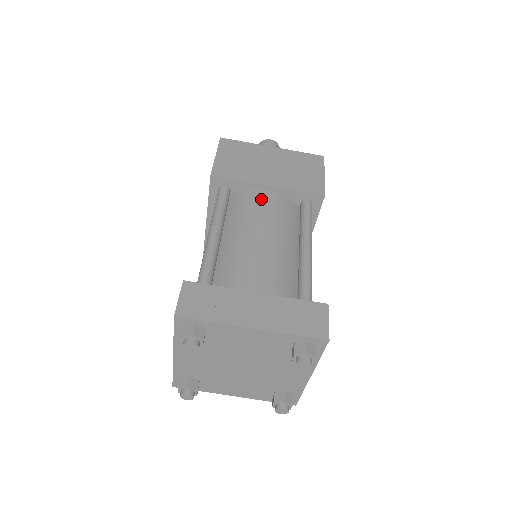
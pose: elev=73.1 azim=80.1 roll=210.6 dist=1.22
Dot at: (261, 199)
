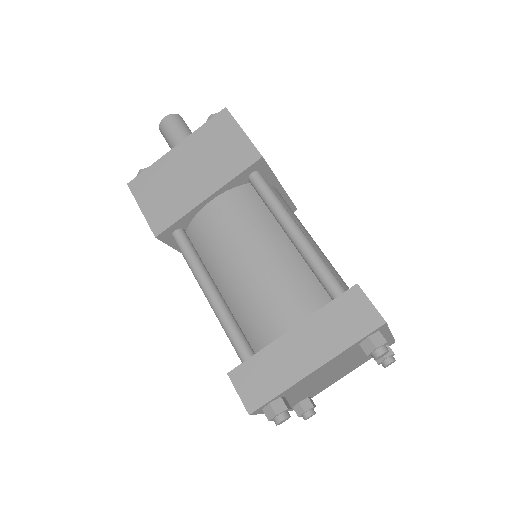
Dot at: (214, 217)
